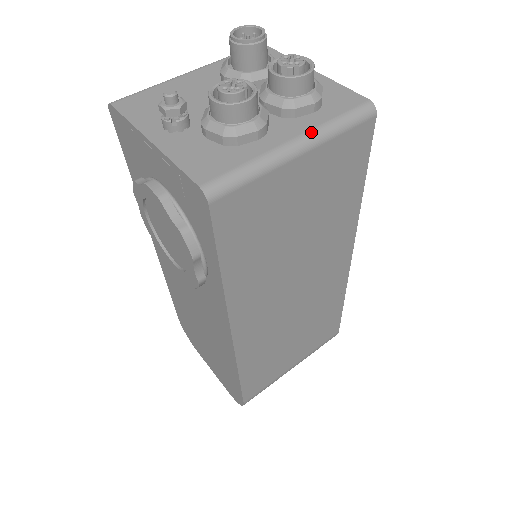
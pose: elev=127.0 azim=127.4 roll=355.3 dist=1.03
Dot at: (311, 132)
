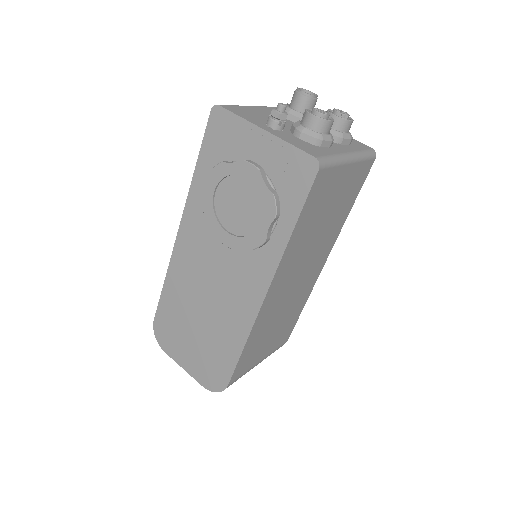
Dot at: (354, 153)
